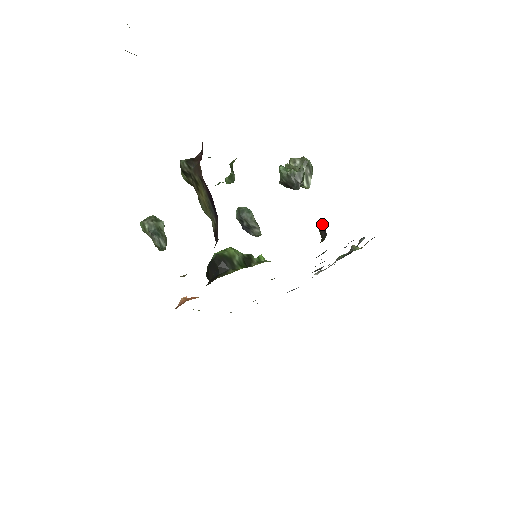
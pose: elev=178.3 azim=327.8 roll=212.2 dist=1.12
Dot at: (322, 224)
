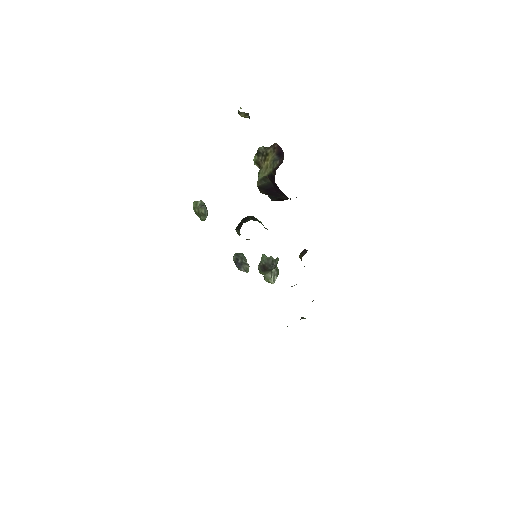
Dot at: (304, 250)
